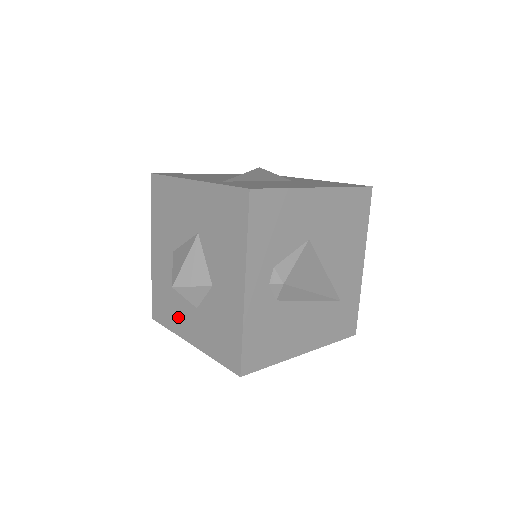
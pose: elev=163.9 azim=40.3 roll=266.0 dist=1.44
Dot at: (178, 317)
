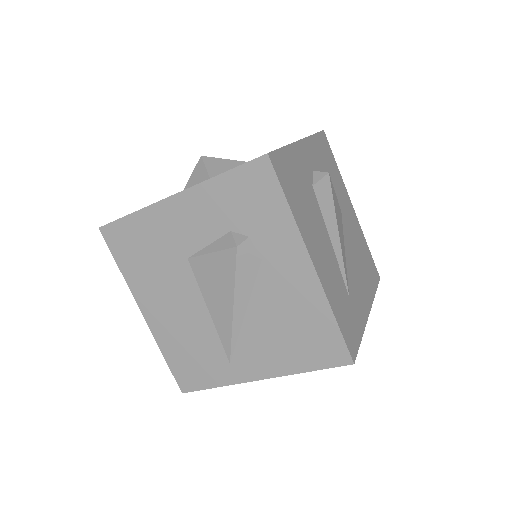
Dot at: occluded
